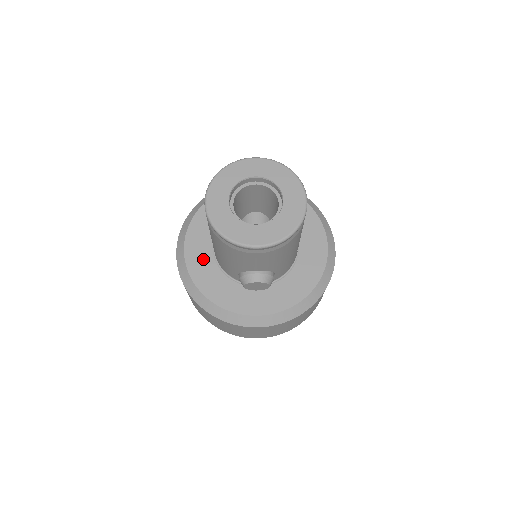
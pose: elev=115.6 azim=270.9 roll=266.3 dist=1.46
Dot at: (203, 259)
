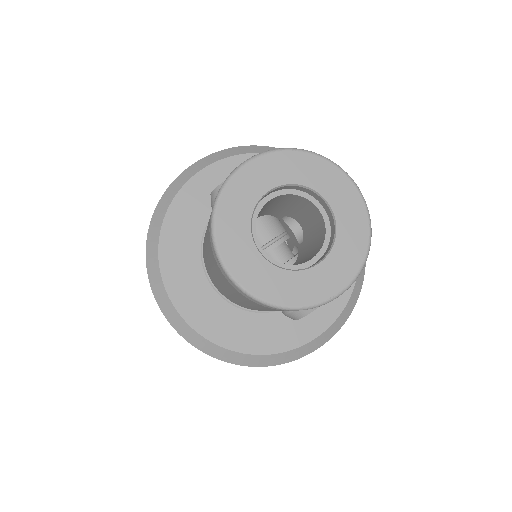
Dot at: (211, 310)
